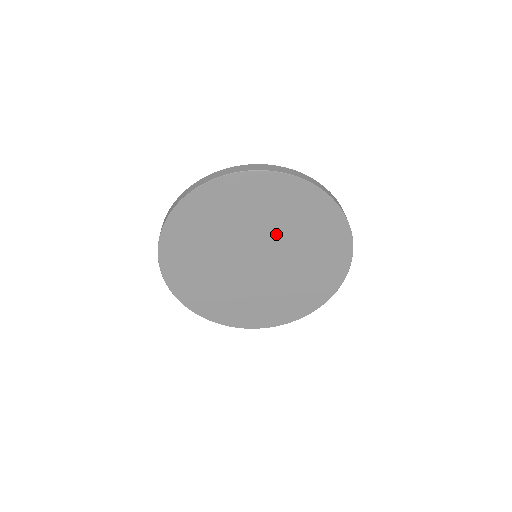
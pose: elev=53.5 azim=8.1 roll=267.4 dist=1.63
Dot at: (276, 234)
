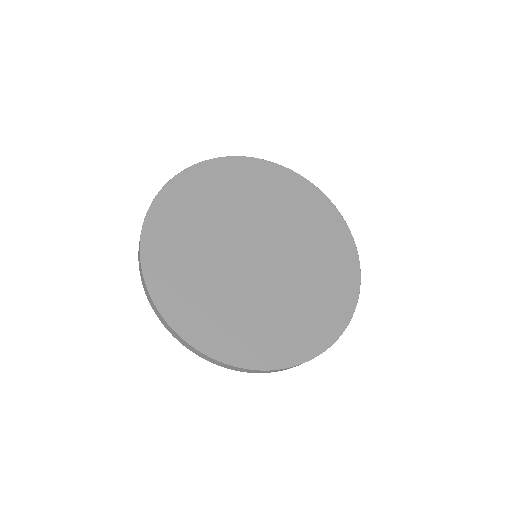
Dot at: (278, 225)
